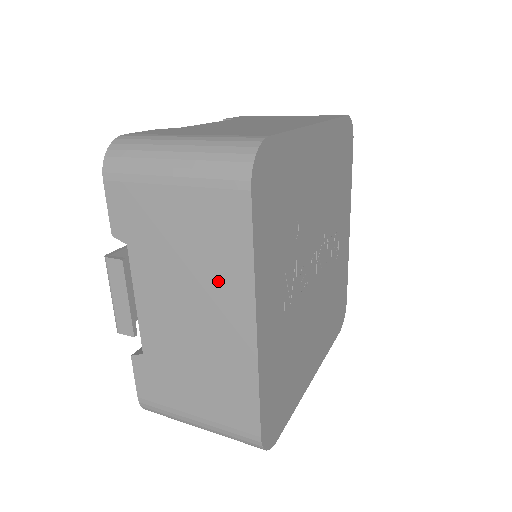
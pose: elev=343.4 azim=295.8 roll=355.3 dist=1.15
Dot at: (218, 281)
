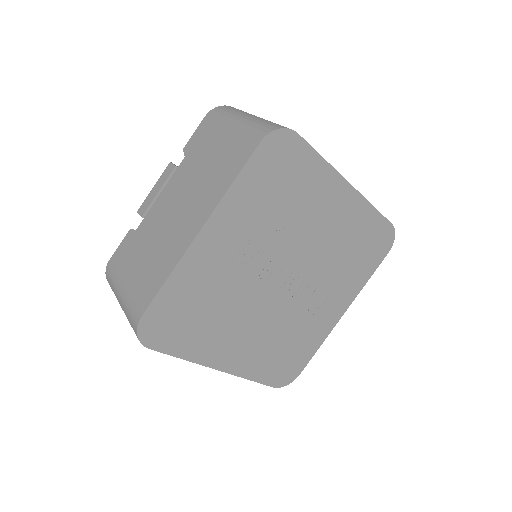
Dot at: (206, 193)
